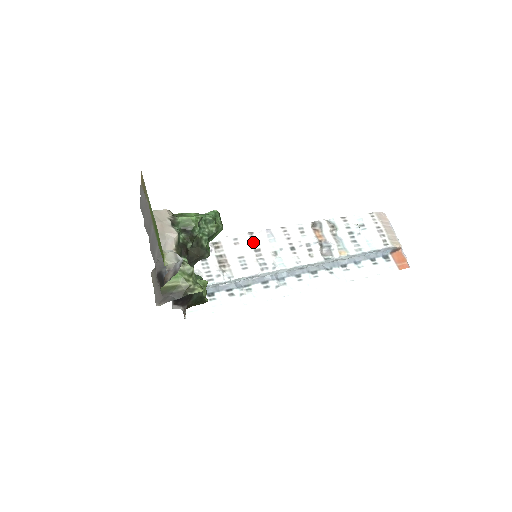
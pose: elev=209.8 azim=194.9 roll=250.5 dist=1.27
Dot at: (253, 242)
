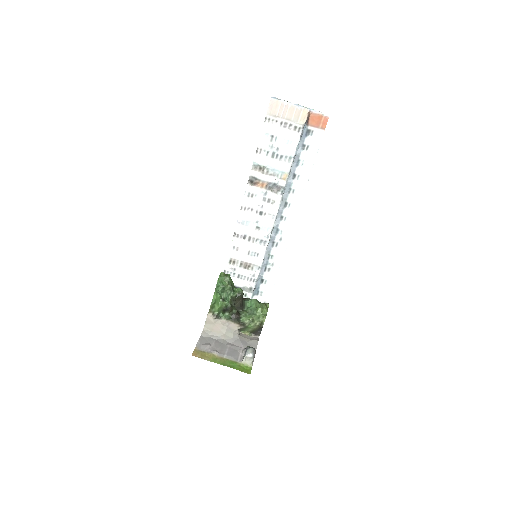
Dot at: (242, 237)
